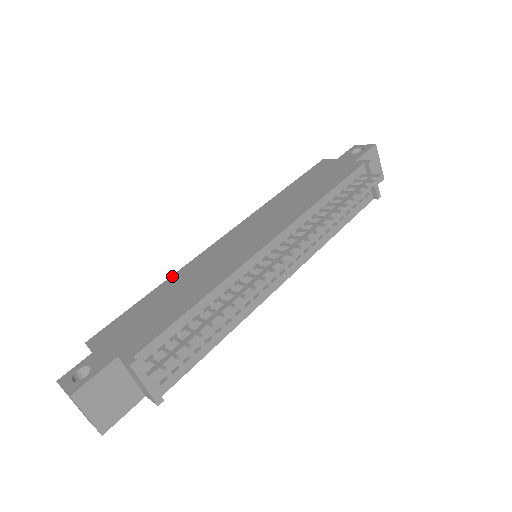
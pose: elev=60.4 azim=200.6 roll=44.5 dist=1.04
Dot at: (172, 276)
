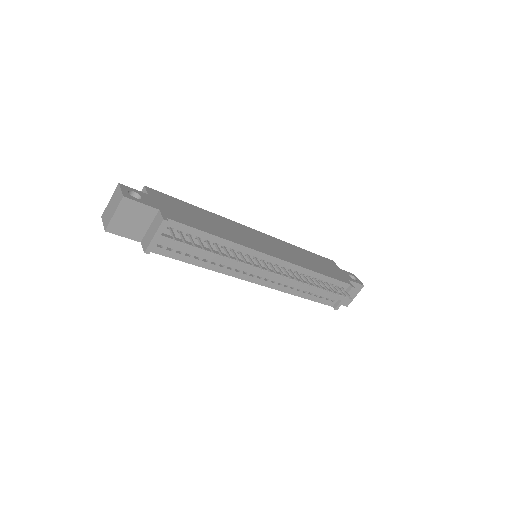
Dot at: (212, 213)
